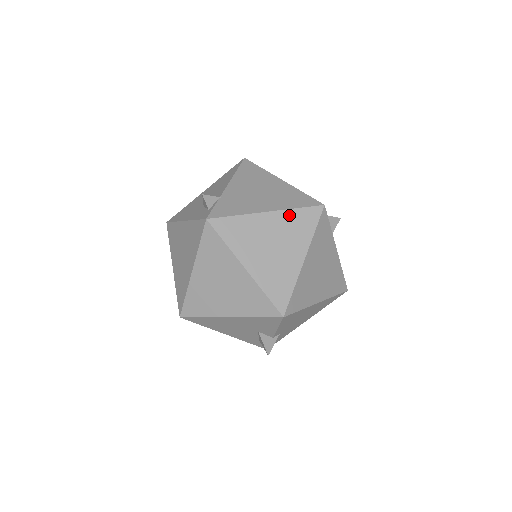
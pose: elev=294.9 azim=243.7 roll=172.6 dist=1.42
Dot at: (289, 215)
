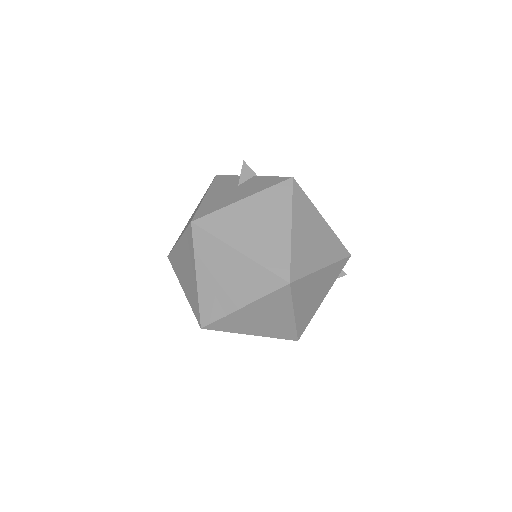
Dot at: (267, 336)
